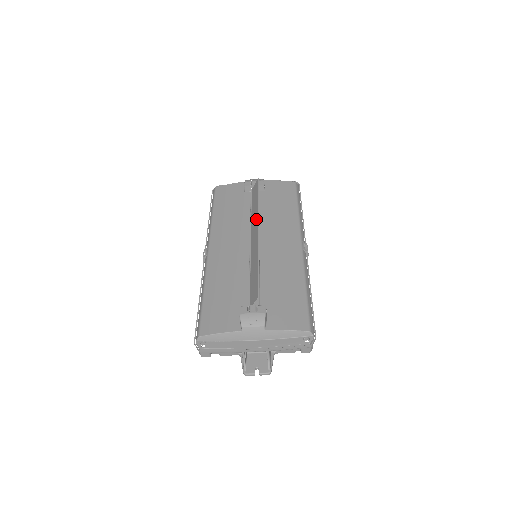
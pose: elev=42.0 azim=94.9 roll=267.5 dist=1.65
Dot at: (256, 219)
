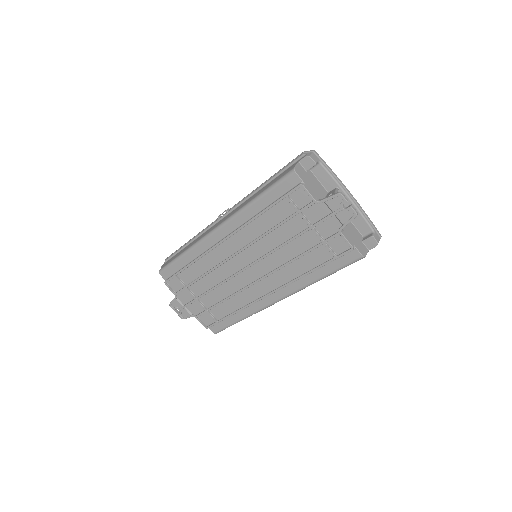
Dot at: occluded
